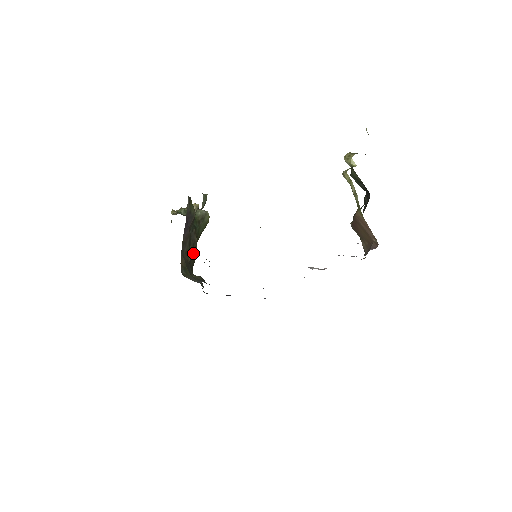
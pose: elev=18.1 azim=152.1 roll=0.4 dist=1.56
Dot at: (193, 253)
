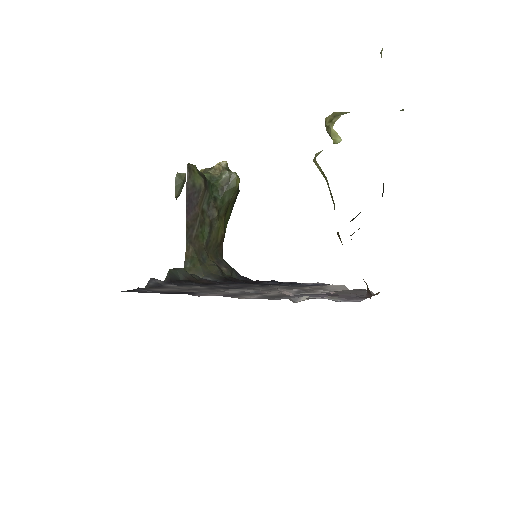
Dot at: (212, 233)
